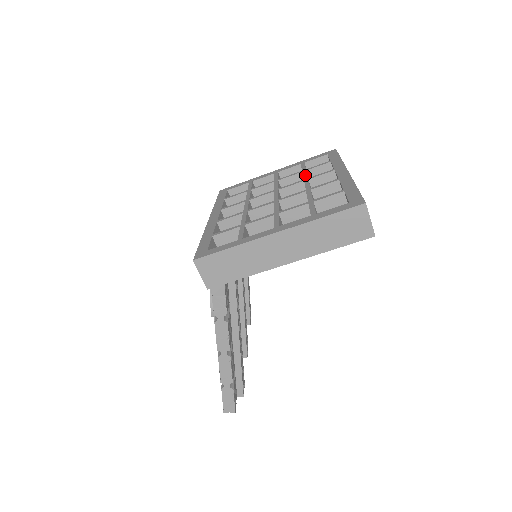
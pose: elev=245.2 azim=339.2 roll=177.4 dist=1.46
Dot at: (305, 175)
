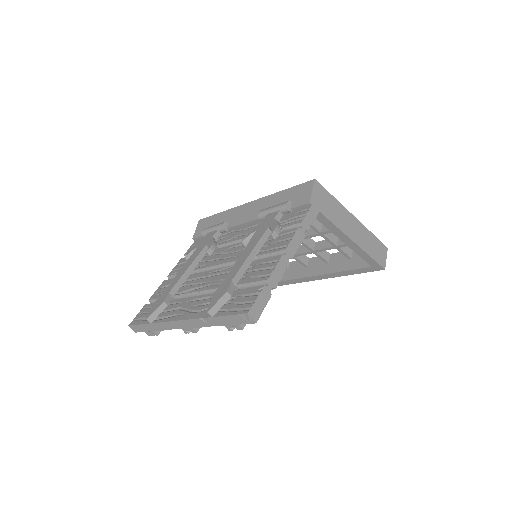
Dot at: occluded
